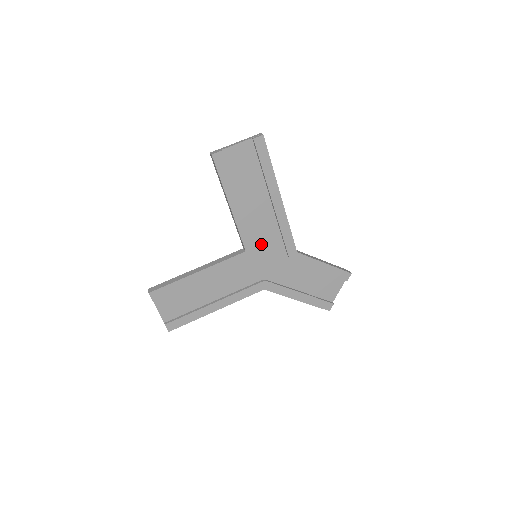
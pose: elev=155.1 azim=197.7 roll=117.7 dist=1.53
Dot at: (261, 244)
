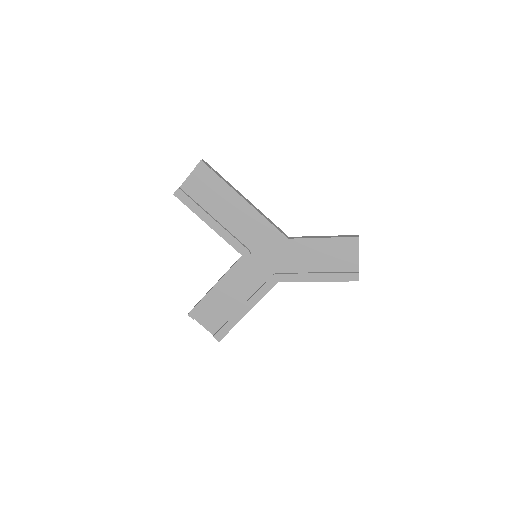
Dot at: (253, 244)
